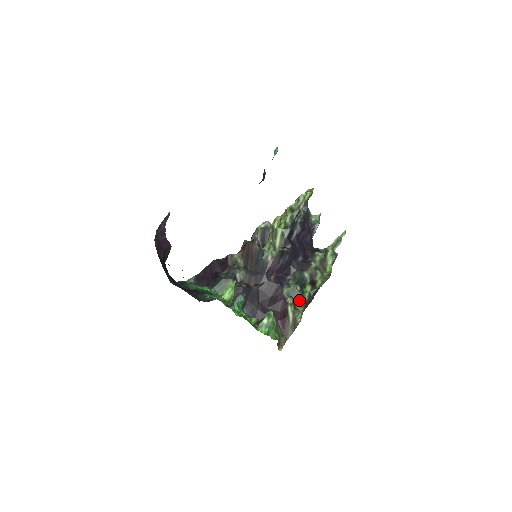
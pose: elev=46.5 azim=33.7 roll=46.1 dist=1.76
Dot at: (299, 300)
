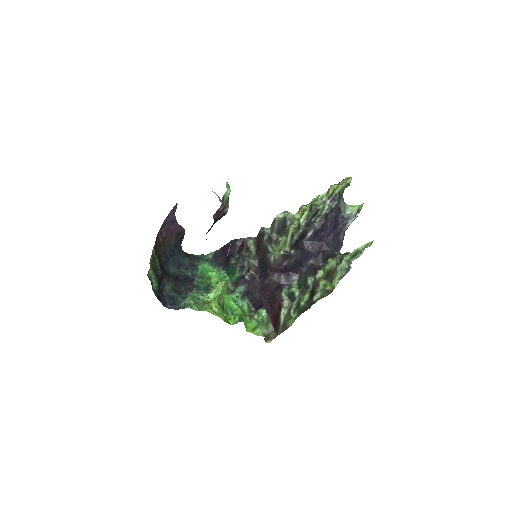
Dot at: (295, 305)
